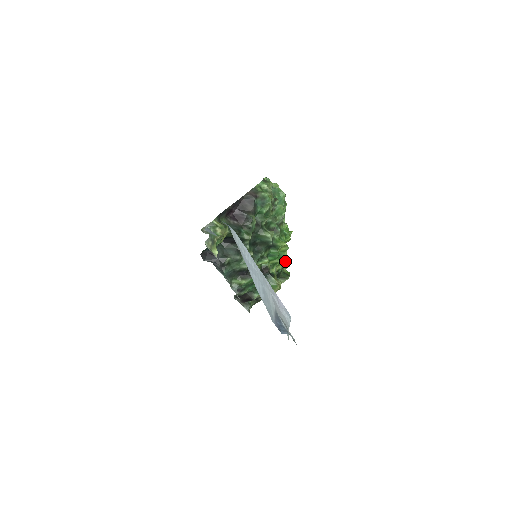
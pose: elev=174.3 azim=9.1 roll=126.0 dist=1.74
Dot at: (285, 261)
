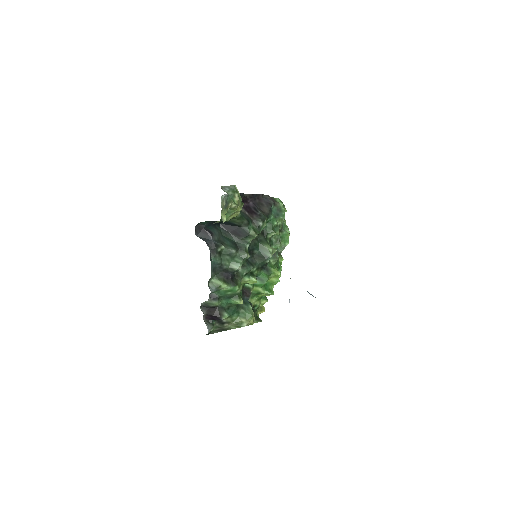
Dot at: (265, 300)
